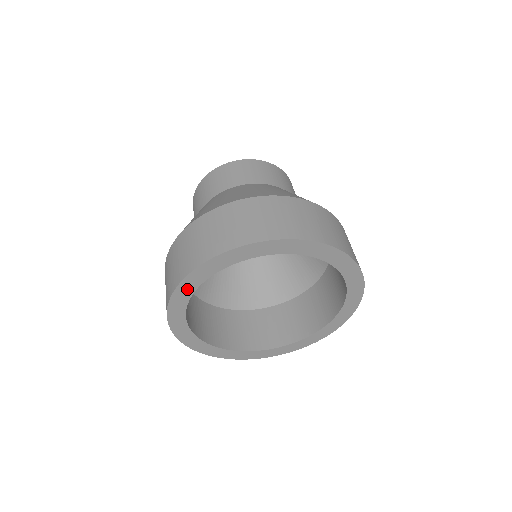
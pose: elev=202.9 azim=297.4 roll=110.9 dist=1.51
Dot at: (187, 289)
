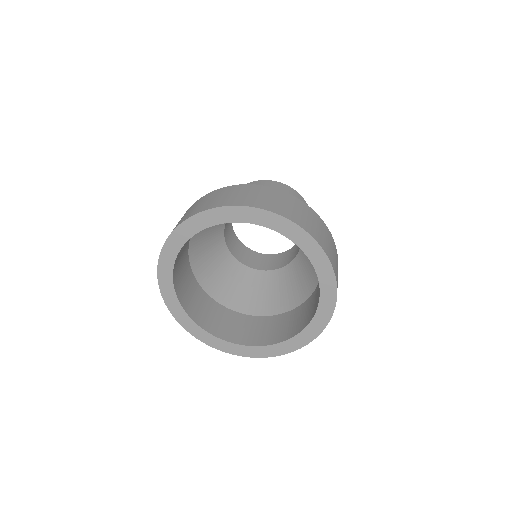
Dot at: (166, 279)
